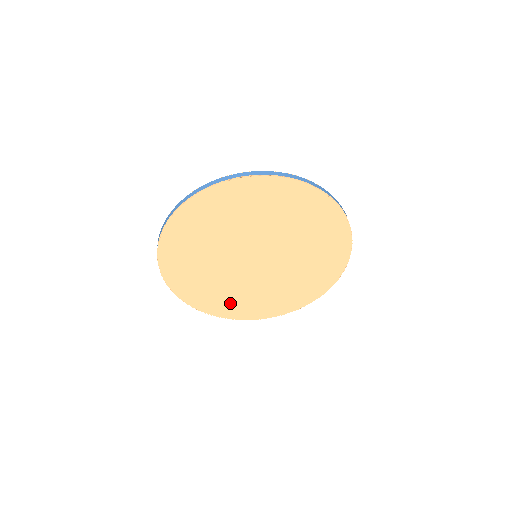
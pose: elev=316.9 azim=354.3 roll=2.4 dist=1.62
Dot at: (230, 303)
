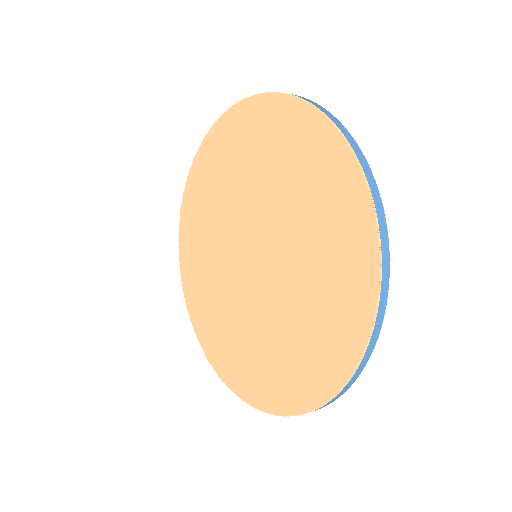
Dot at: (287, 368)
